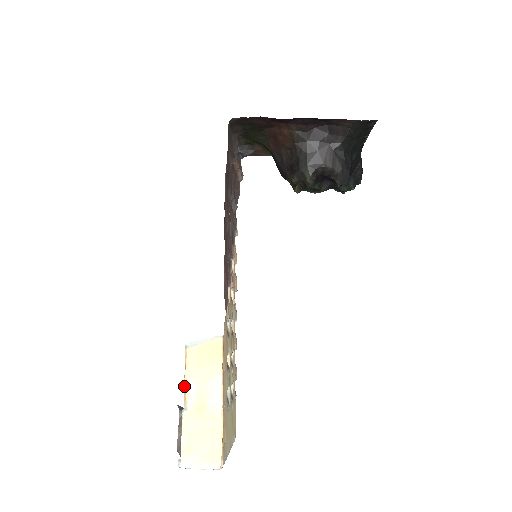
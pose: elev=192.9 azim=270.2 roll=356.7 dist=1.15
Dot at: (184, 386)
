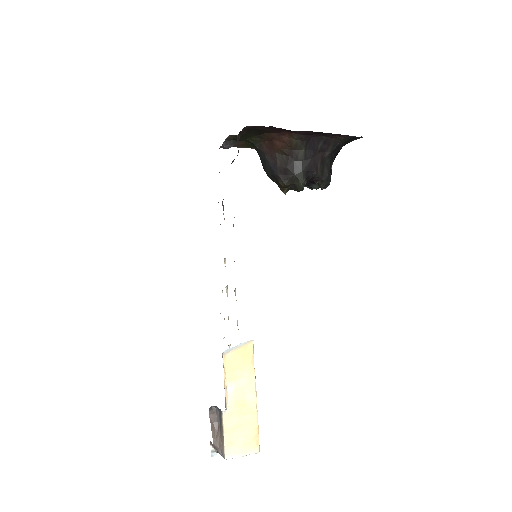
Dot at: occluded
